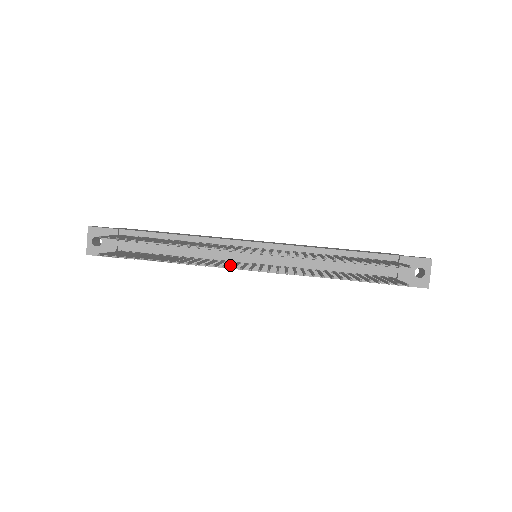
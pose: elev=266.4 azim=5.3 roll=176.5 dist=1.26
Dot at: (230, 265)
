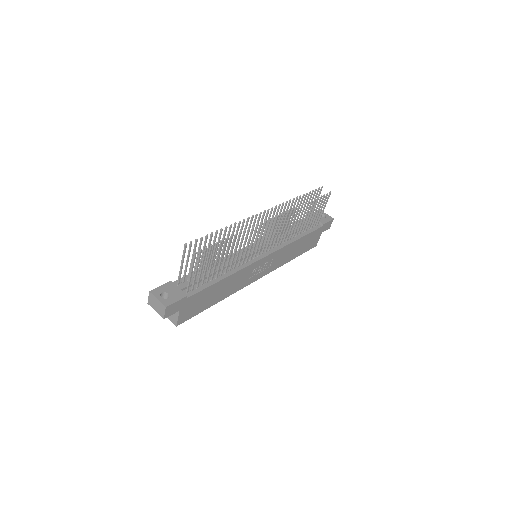
Dot at: (252, 261)
